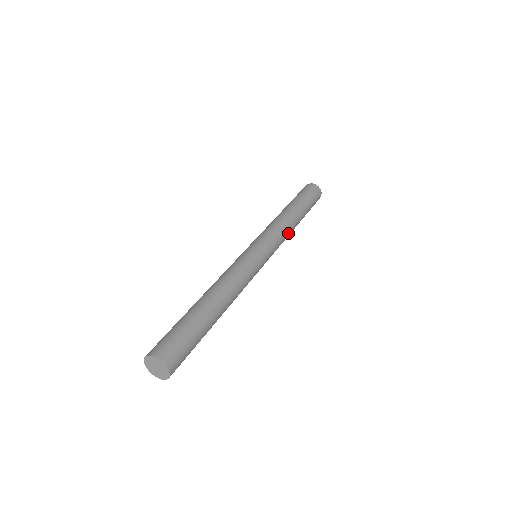
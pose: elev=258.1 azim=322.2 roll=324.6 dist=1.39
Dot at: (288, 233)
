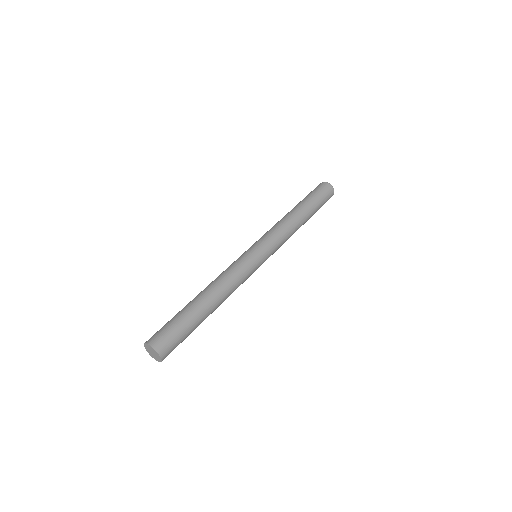
Dot at: (290, 231)
